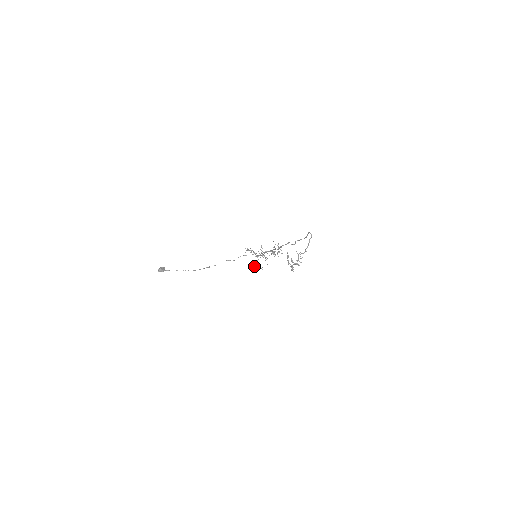
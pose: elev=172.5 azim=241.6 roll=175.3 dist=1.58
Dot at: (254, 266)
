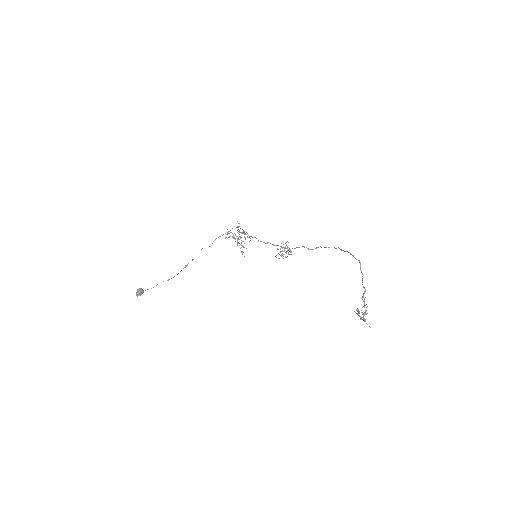
Dot at: (241, 252)
